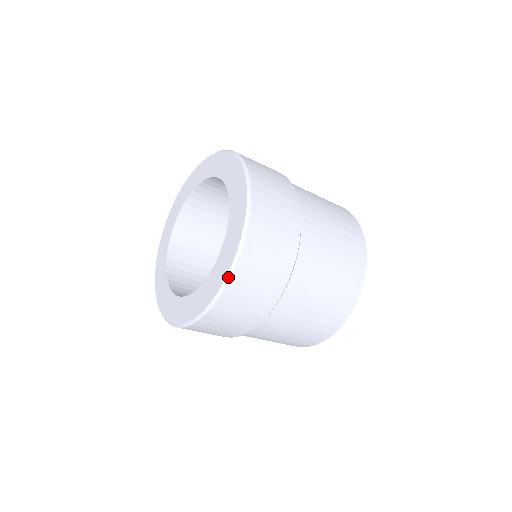
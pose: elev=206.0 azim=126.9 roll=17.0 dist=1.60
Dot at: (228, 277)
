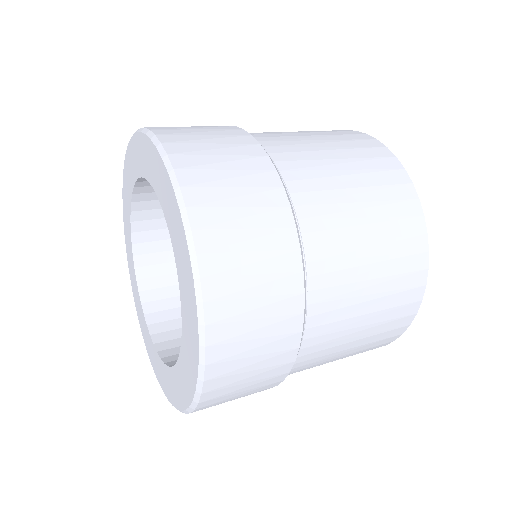
Dot at: (160, 385)
